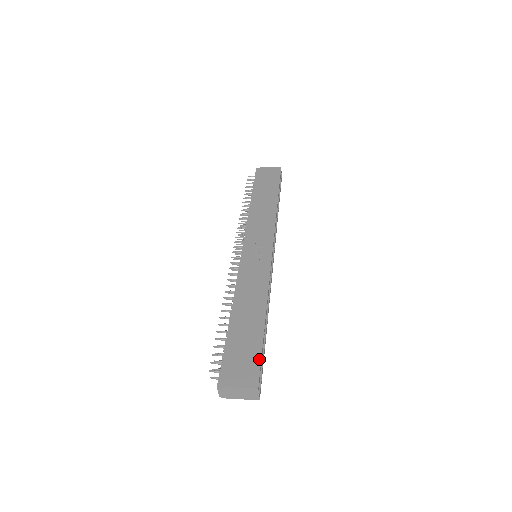
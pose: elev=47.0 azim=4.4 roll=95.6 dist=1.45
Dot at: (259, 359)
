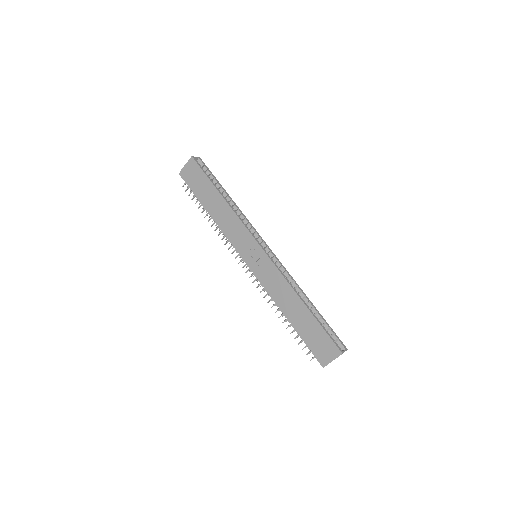
Dot at: (327, 336)
